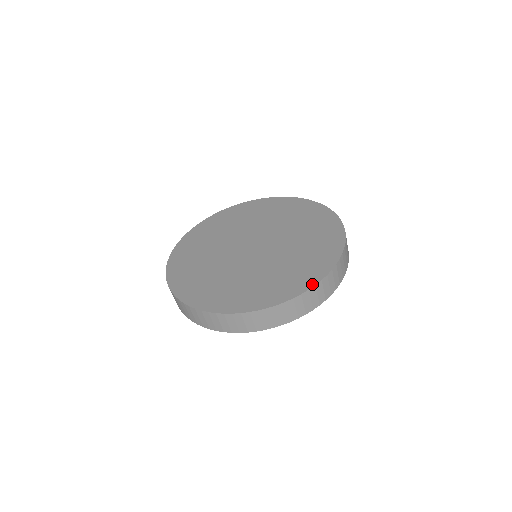
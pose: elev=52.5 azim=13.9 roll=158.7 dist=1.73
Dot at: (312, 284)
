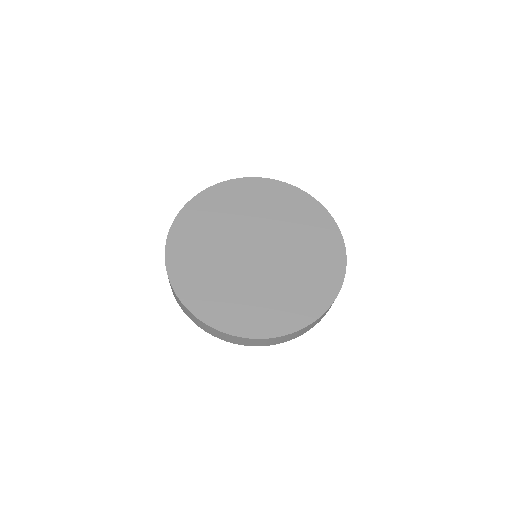
Dot at: (310, 321)
